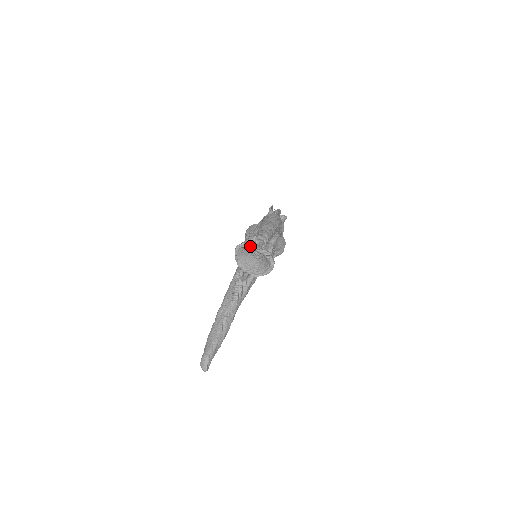
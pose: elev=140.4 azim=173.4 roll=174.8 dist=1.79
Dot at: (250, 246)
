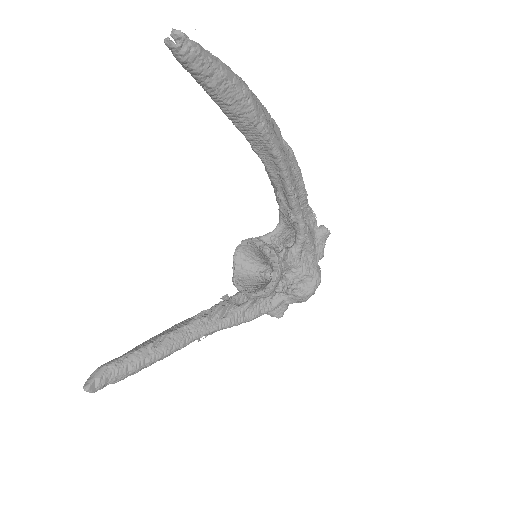
Dot at: (253, 240)
